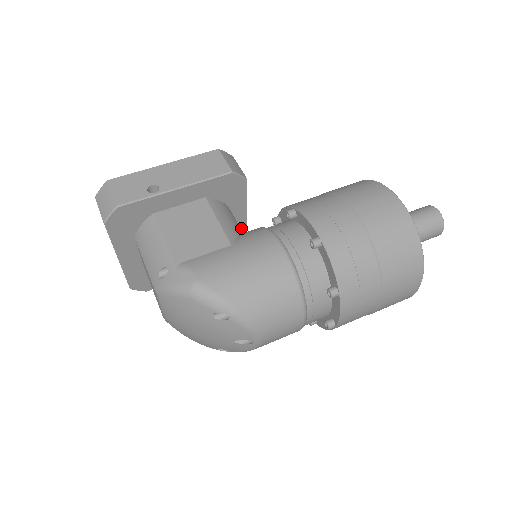
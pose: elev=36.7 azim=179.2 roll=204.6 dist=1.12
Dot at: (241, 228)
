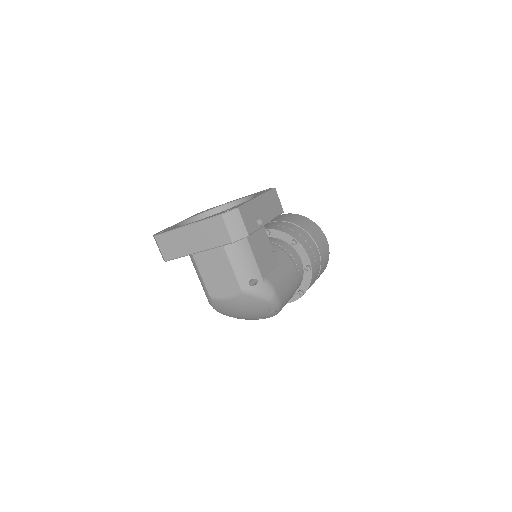
Dot at: occluded
